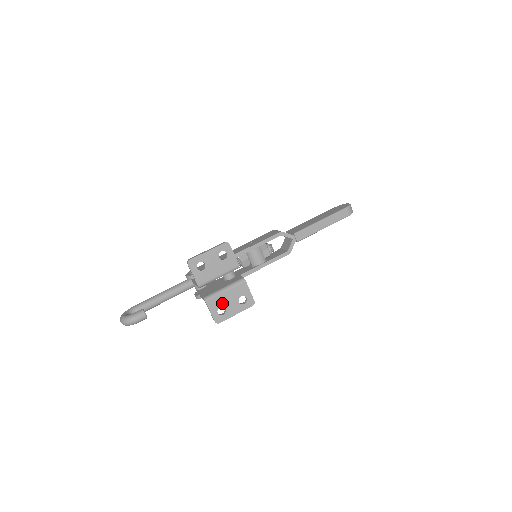
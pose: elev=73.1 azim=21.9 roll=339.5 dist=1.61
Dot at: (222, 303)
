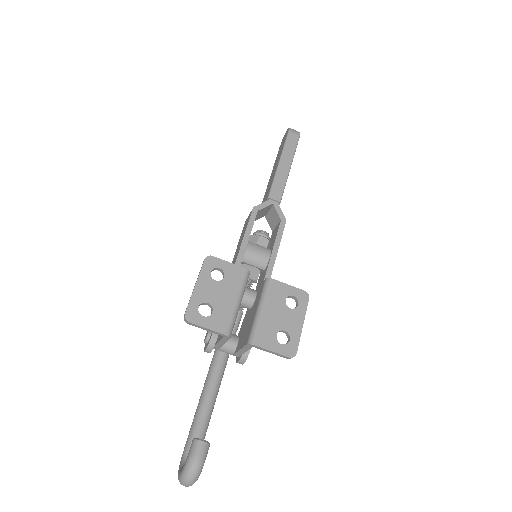
Dot at: (274, 328)
